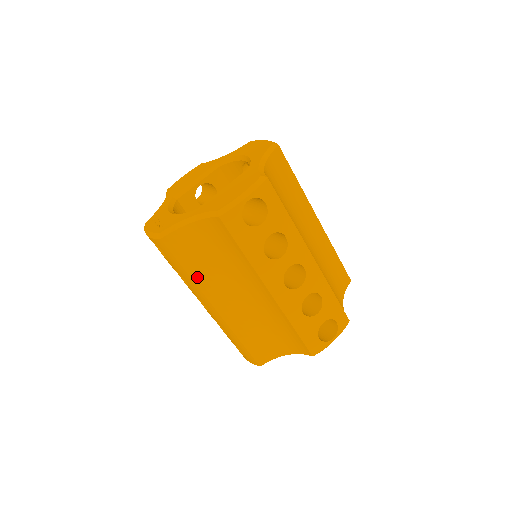
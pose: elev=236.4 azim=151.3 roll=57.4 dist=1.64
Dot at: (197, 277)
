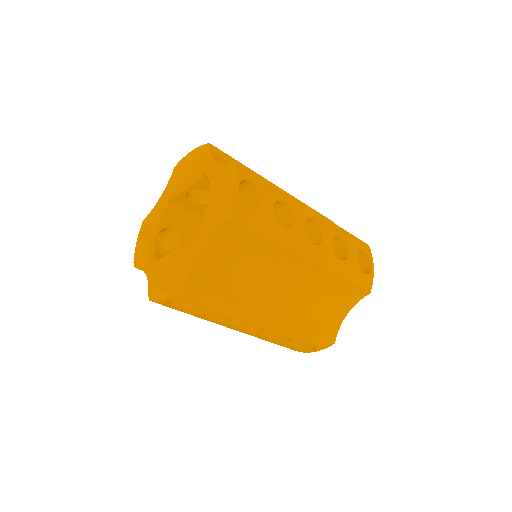
Dot at: occluded
